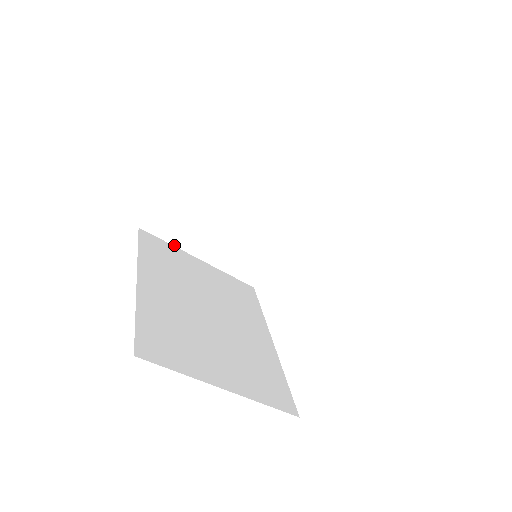
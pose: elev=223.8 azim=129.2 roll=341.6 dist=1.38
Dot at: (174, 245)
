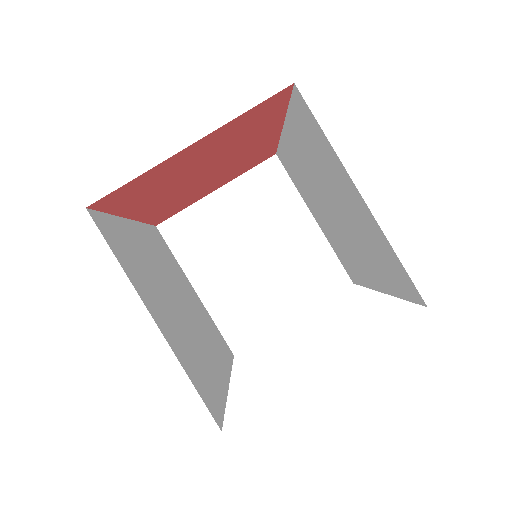
Dot at: (178, 261)
